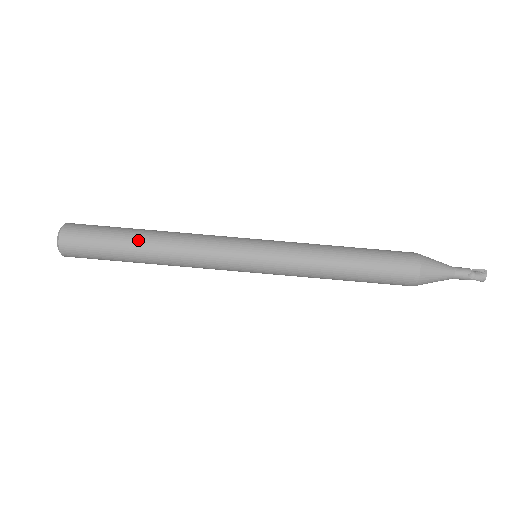
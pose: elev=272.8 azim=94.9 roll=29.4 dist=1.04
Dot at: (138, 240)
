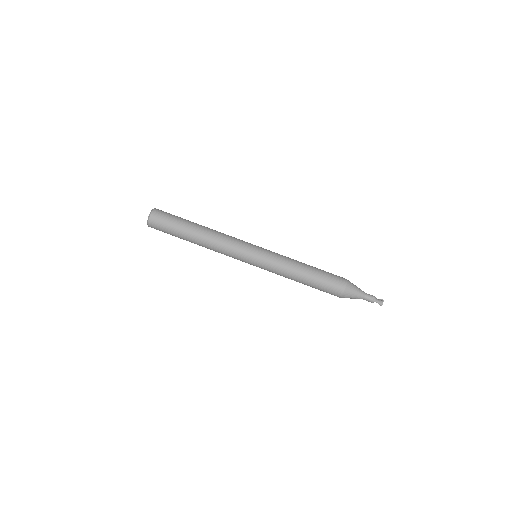
Dot at: (195, 225)
